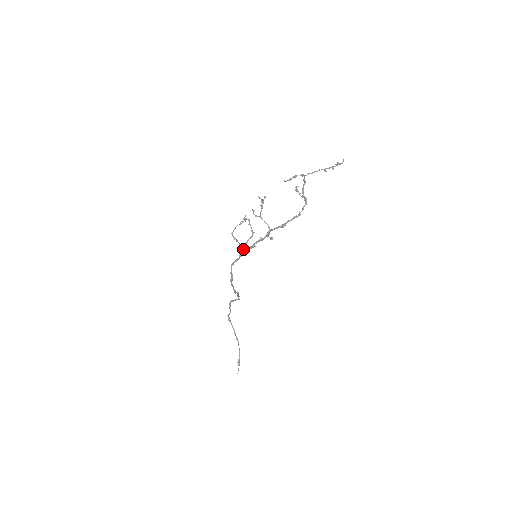
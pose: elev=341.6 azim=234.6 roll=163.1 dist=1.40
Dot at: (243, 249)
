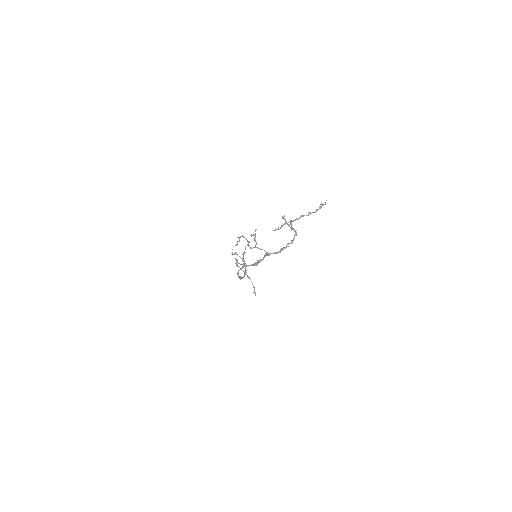
Dot at: (243, 255)
